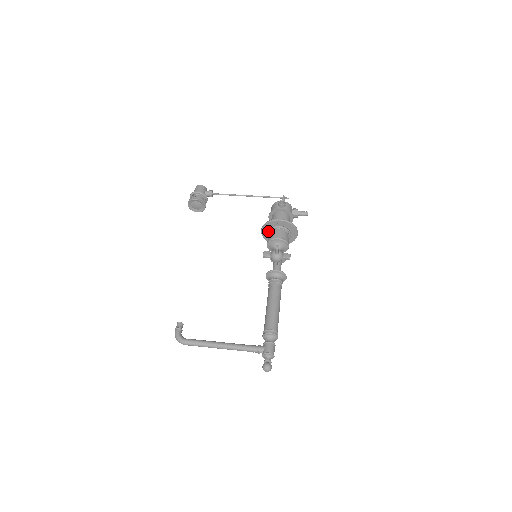
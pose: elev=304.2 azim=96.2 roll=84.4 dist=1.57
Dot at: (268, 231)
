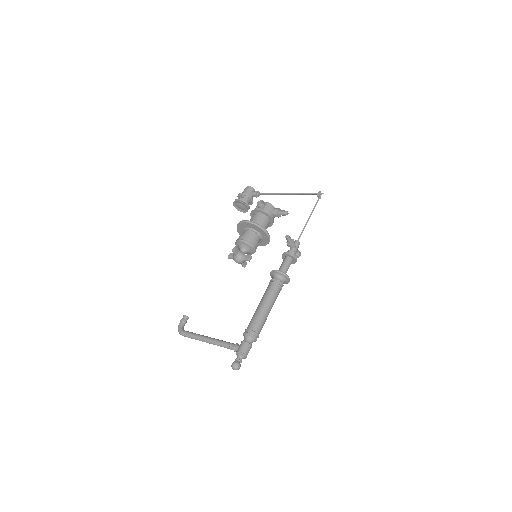
Dot at: (241, 232)
